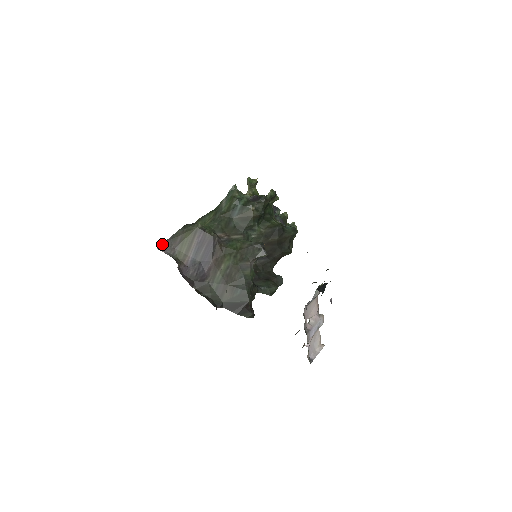
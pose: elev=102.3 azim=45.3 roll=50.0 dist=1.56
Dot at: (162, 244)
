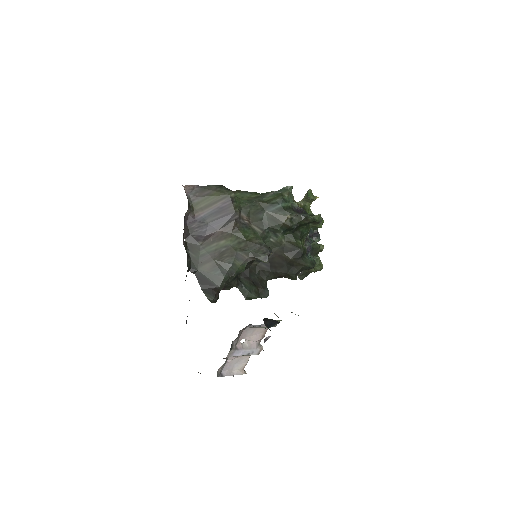
Dot at: (191, 185)
